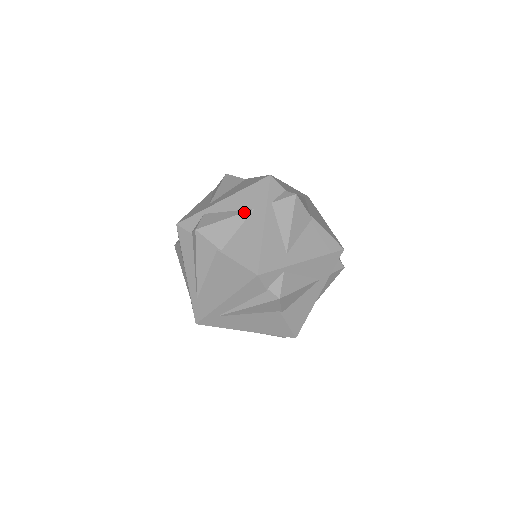
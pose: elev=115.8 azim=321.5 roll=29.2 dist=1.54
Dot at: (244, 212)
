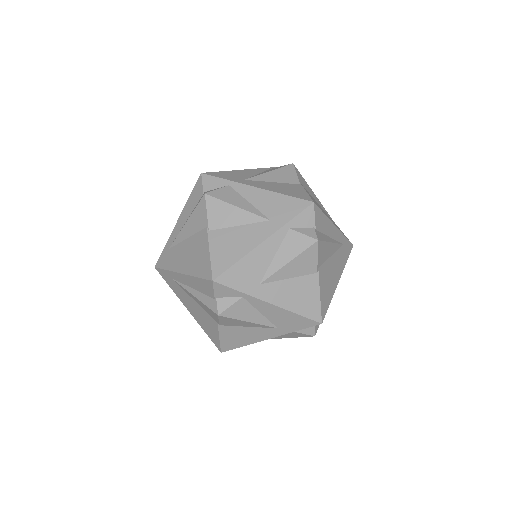
Dot at: (258, 215)
